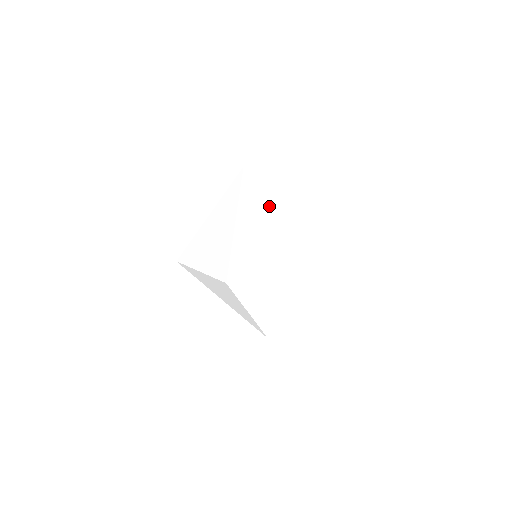
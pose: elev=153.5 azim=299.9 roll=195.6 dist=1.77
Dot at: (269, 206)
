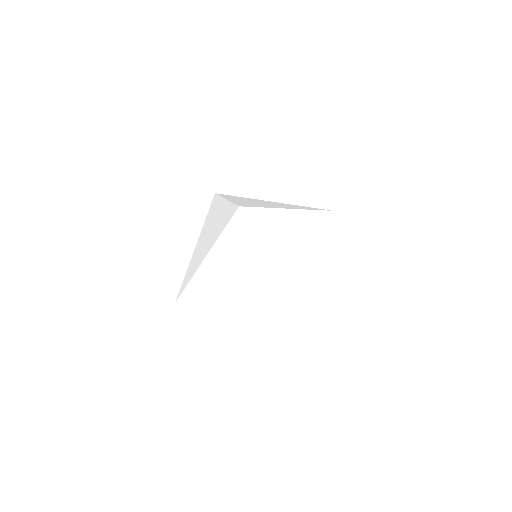
Dot at: occluded
